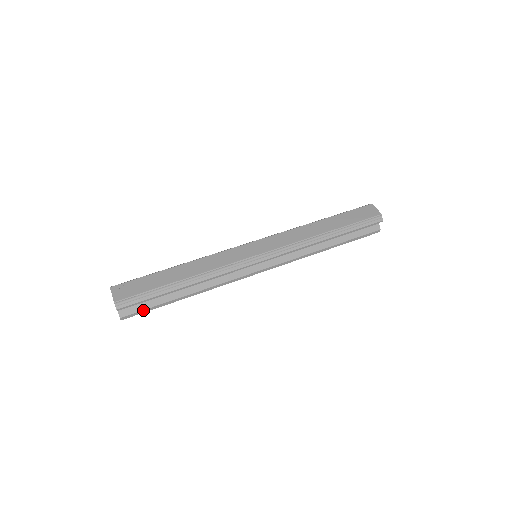
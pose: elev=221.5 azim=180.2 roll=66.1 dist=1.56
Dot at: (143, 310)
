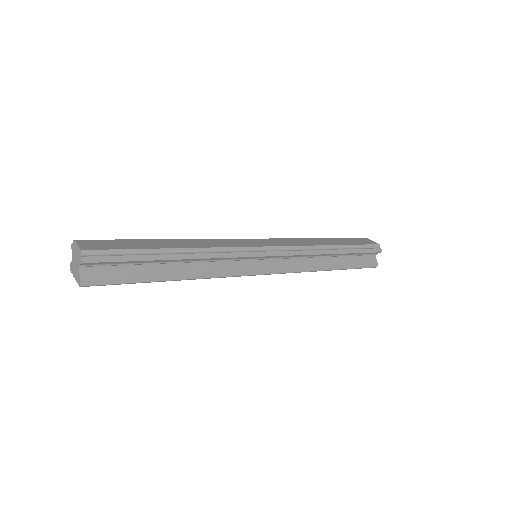
Dot at: (115, 279)
